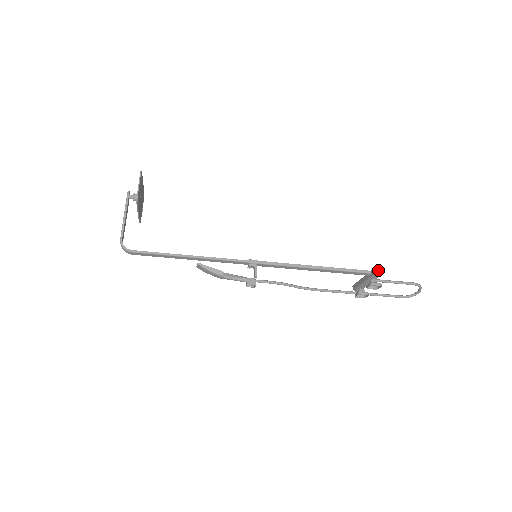
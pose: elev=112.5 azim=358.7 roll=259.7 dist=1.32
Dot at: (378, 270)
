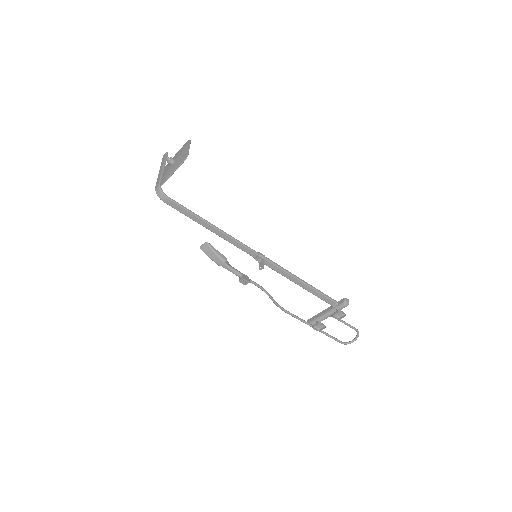
Dot at: (347, 300)
